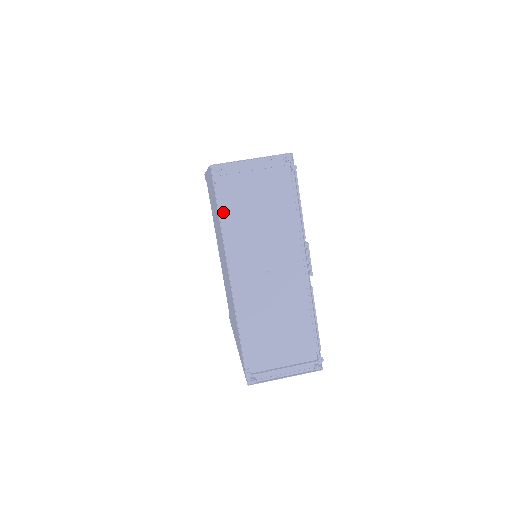
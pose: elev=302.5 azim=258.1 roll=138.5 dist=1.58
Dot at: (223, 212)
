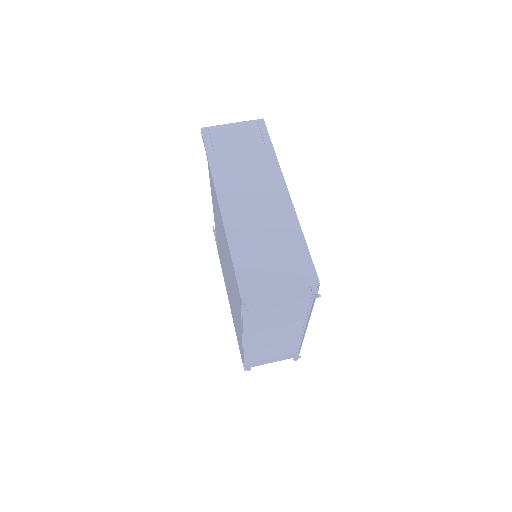
Dot at: (246, 315)
